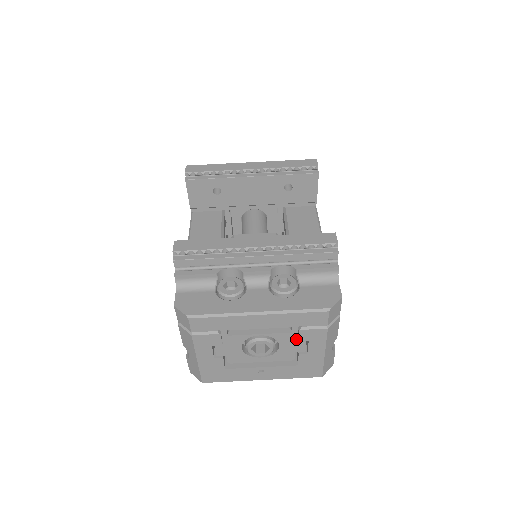
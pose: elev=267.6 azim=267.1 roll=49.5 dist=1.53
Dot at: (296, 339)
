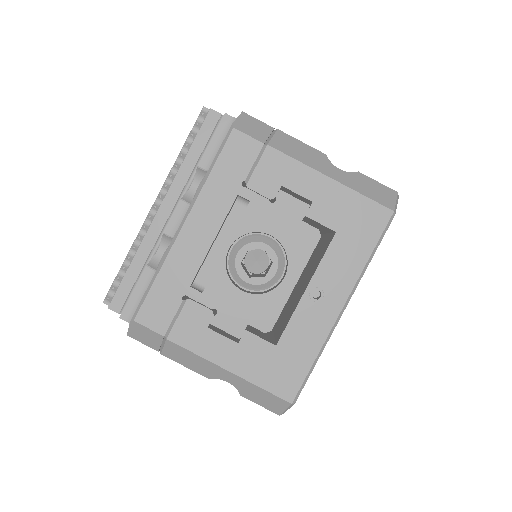
Dot at: (270, 203)
